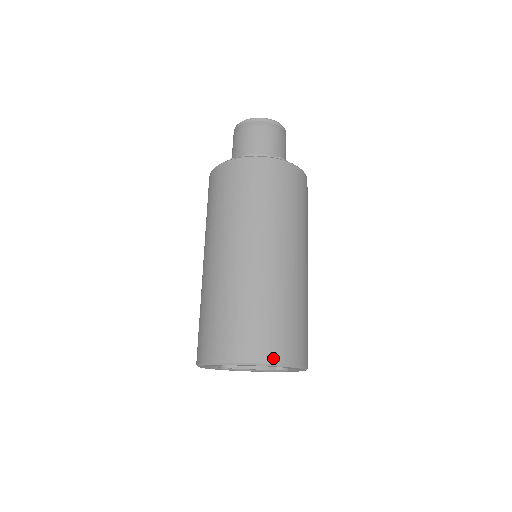
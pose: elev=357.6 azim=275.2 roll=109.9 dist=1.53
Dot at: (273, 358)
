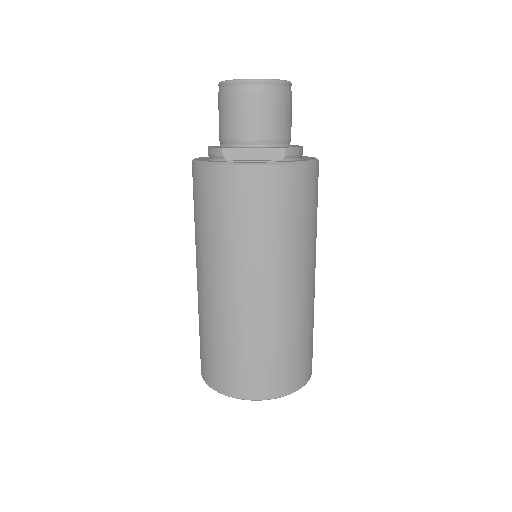
Dot at: (280, 392)
